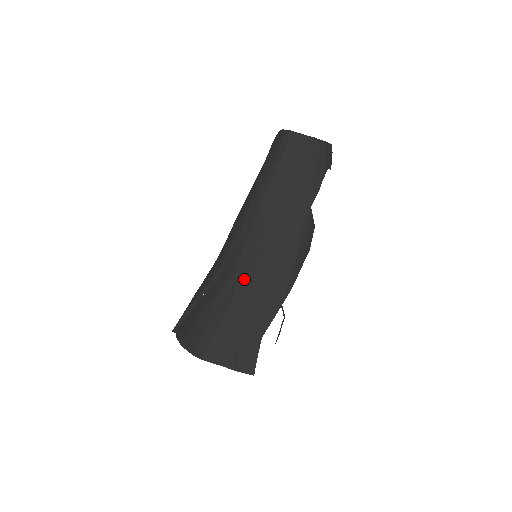
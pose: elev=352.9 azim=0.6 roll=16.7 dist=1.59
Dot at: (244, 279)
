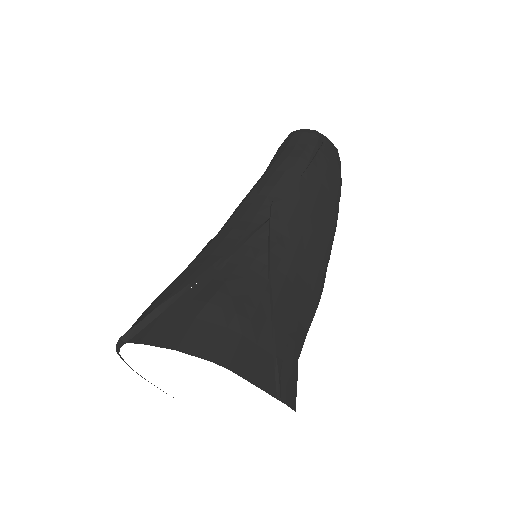
Dot at: (280, 262)
